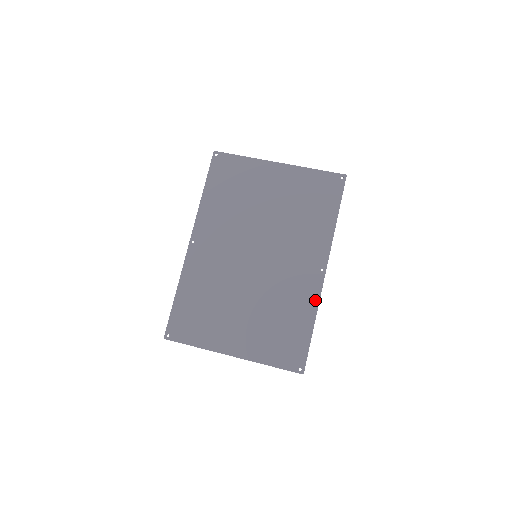
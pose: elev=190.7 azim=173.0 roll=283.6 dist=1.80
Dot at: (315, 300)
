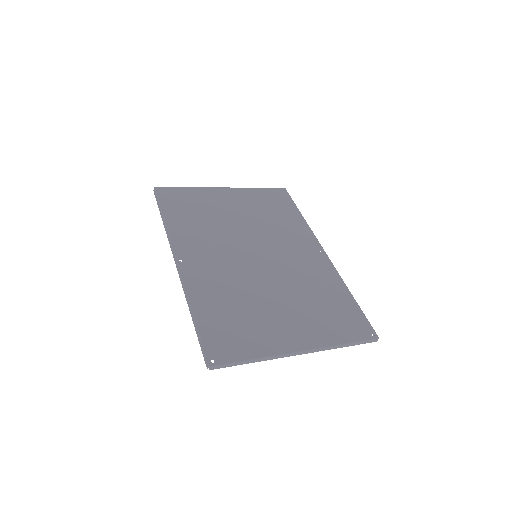
Dot at: (335, 274)
